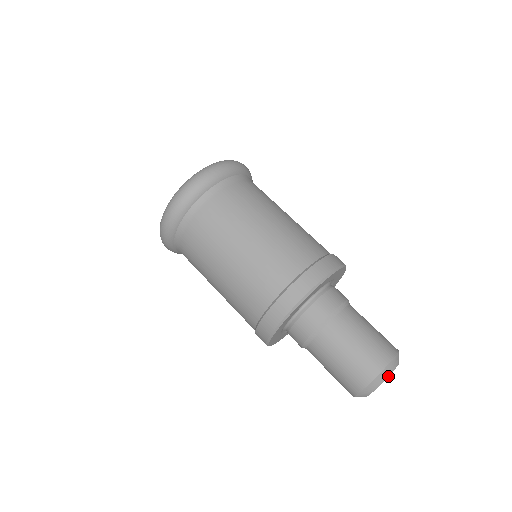
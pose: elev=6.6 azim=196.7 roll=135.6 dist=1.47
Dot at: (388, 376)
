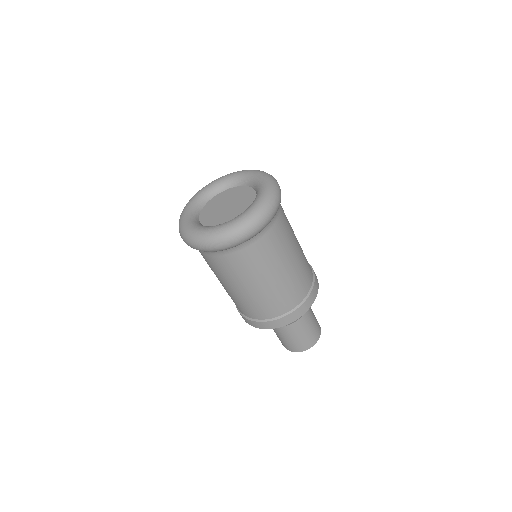
Dot at: occluded
